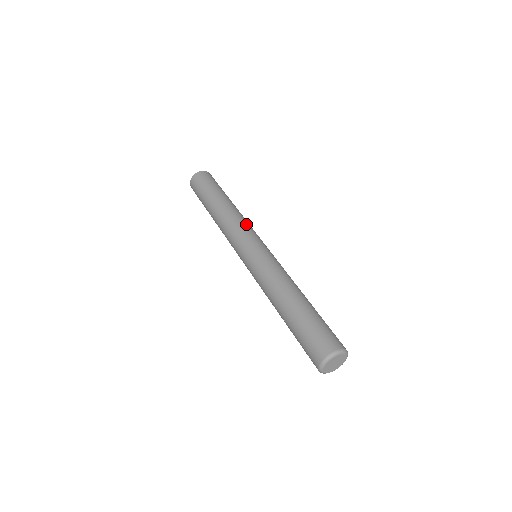
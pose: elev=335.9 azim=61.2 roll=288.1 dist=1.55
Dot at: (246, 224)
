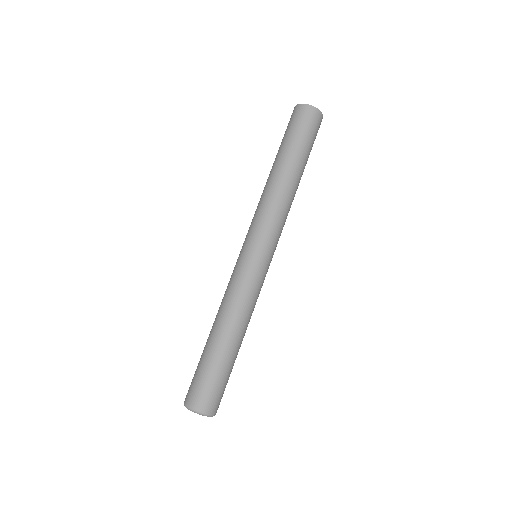
Dot at: (268, 215)
